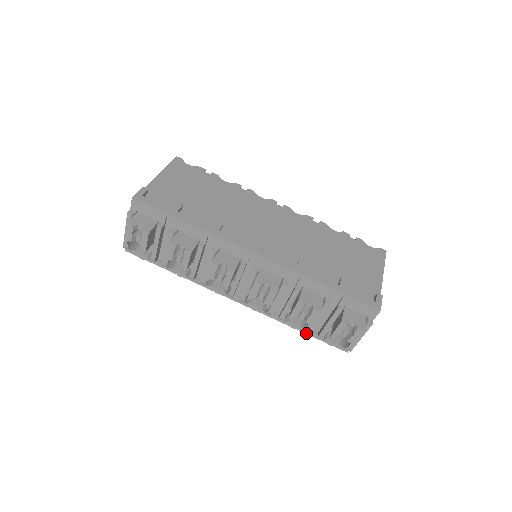
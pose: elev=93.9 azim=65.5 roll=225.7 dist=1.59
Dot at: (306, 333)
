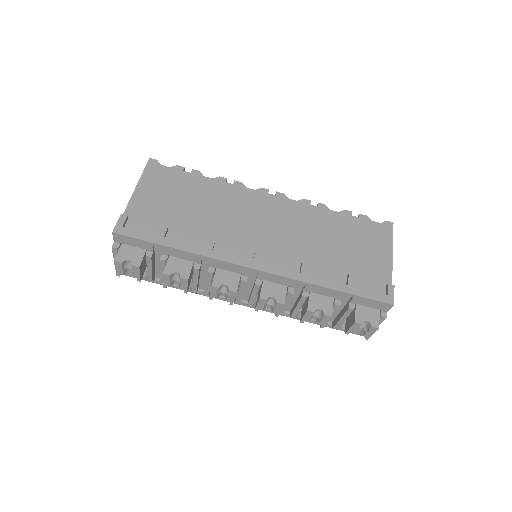
Dot at: occluded
